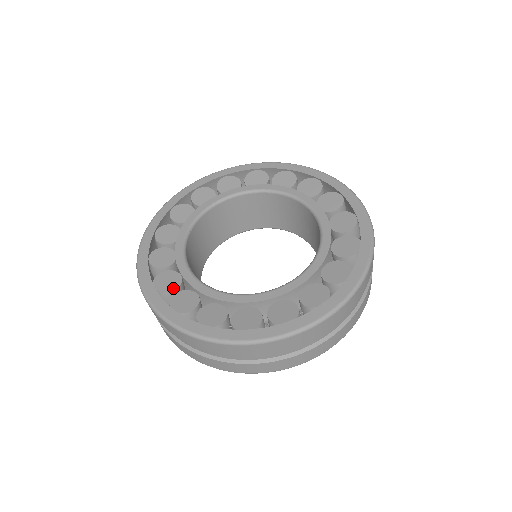
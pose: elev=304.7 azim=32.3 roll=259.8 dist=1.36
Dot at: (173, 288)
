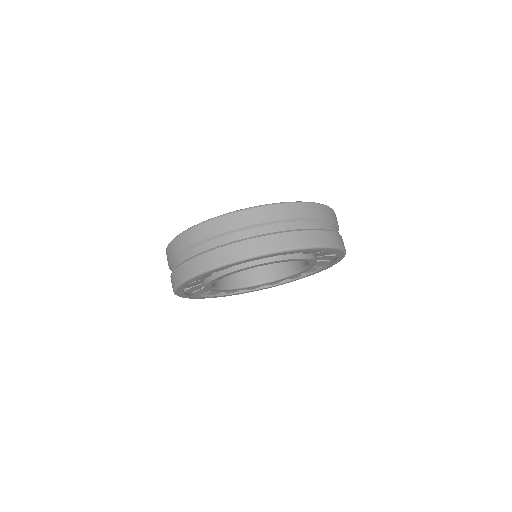
Dot at: occluded
